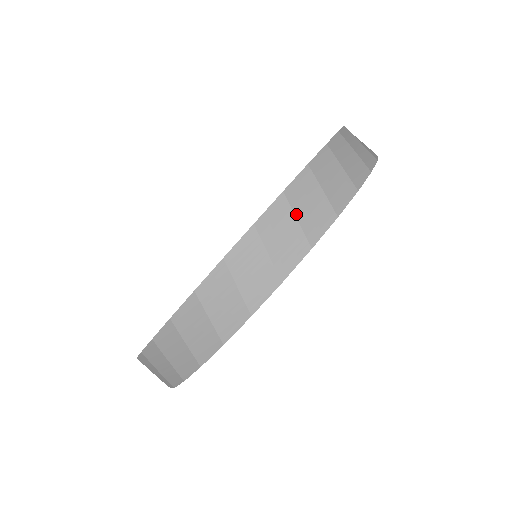
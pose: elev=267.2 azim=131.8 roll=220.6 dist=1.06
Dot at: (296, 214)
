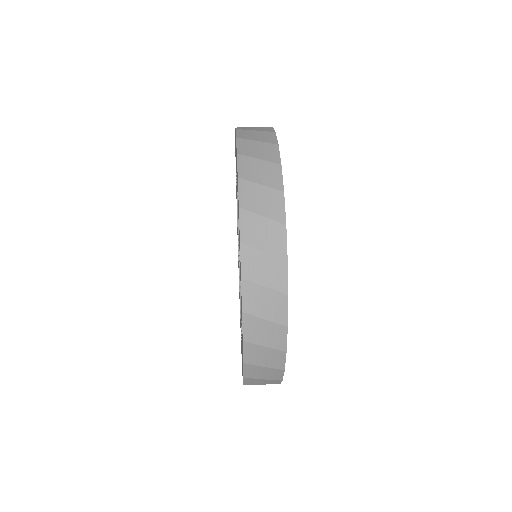
Dot at: (257, 182)
